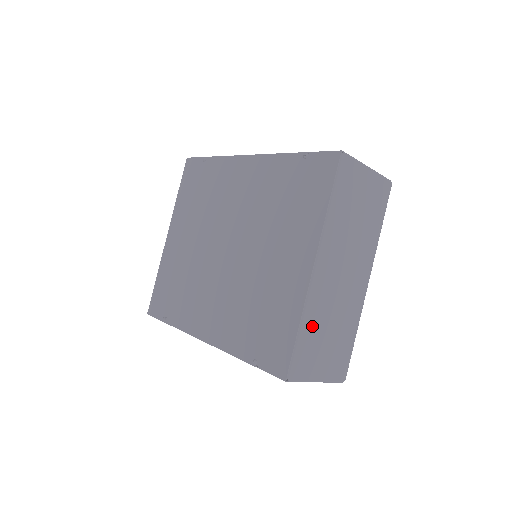
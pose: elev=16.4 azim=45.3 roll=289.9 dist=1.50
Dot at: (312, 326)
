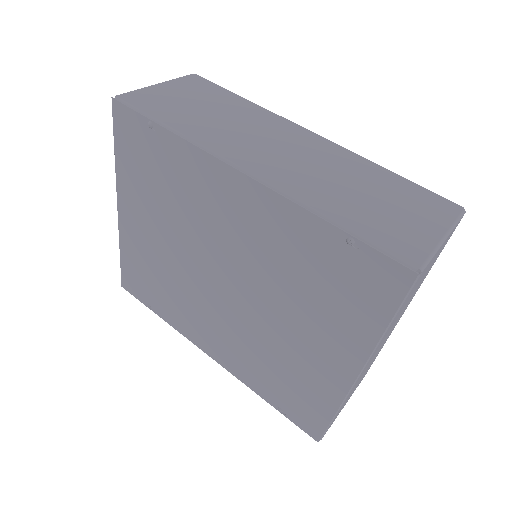
Dot at: occluded
